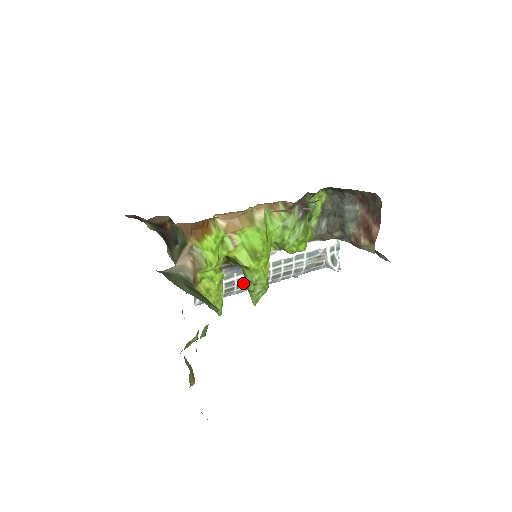
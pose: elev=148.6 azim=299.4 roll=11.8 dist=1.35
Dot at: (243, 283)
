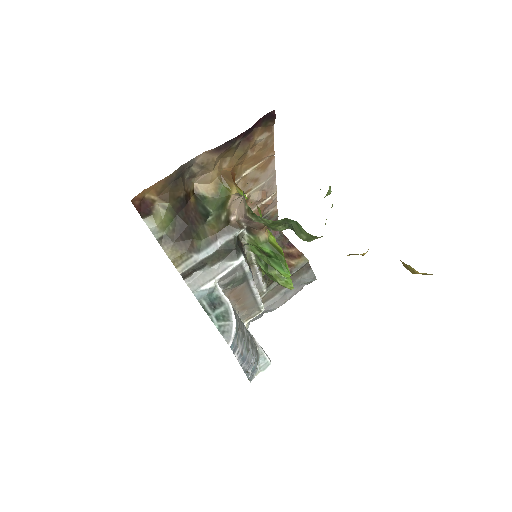
Dot at: (243, 329)
